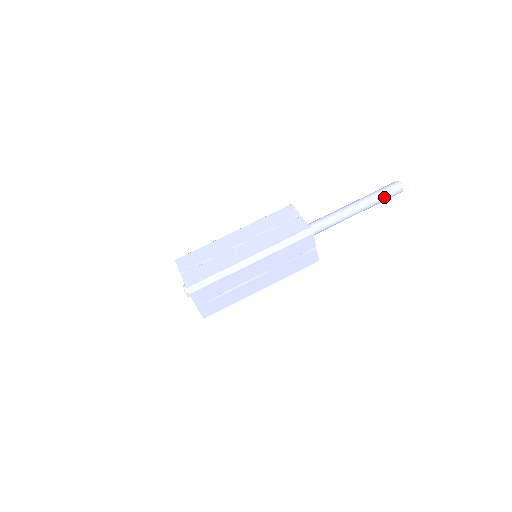
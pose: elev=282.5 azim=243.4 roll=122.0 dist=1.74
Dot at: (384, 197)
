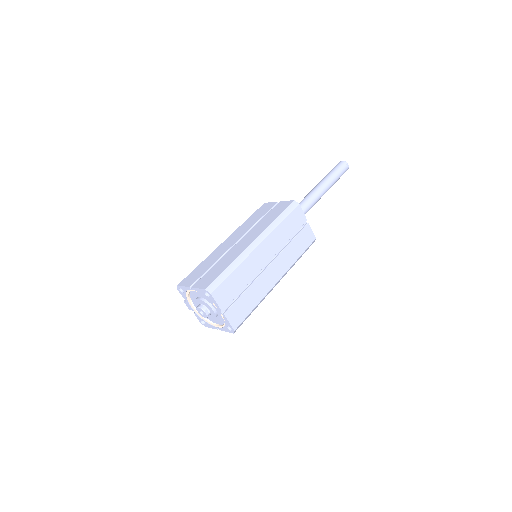
Dot at: (337, 174)
